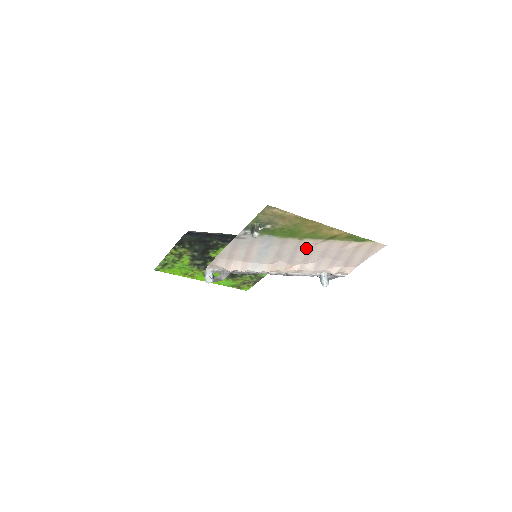
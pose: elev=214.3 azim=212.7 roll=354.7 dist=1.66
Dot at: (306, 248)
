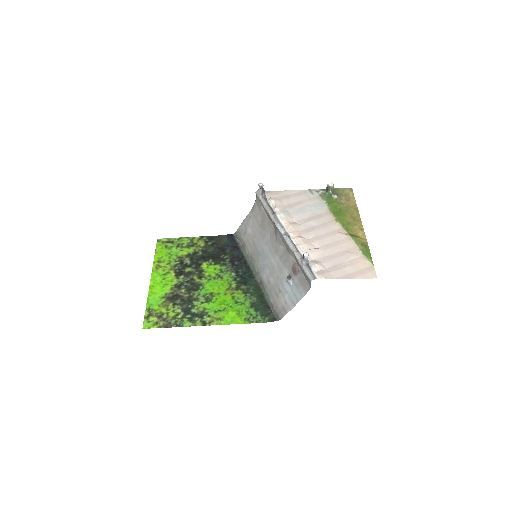
Dot at: (329, 230)
